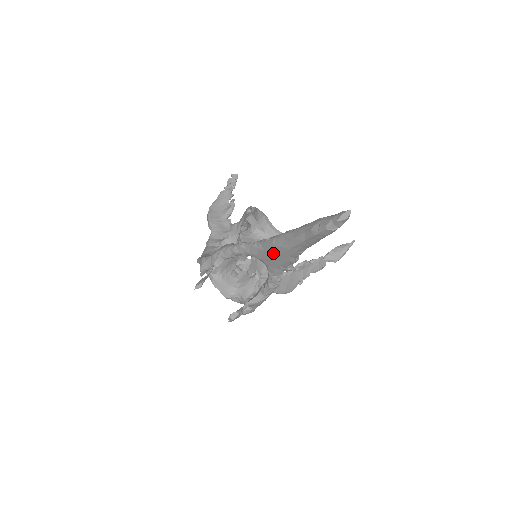
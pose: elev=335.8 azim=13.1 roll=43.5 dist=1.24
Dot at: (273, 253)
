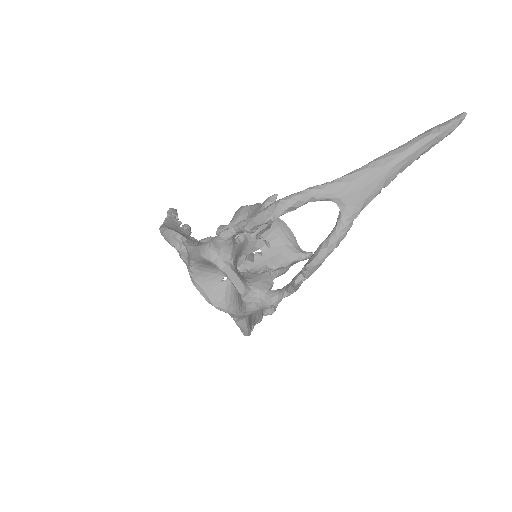
Dot at: (367, 180)
